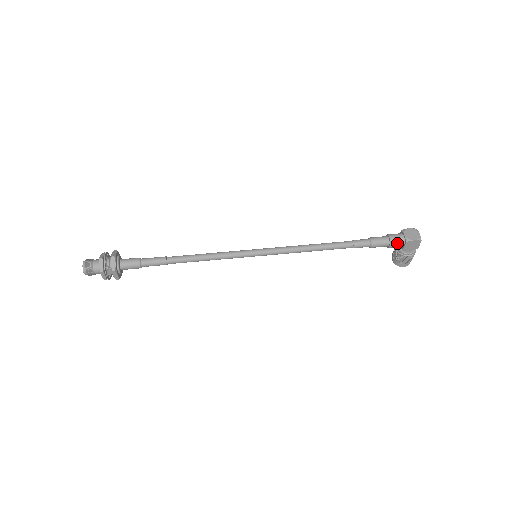
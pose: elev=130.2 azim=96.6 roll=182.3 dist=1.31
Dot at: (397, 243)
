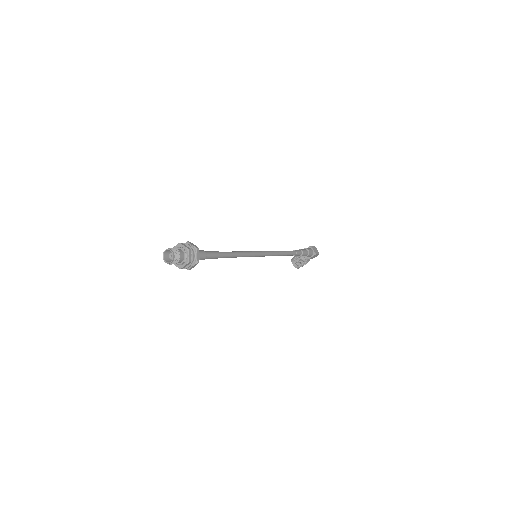
Dot at: (311, 255)
